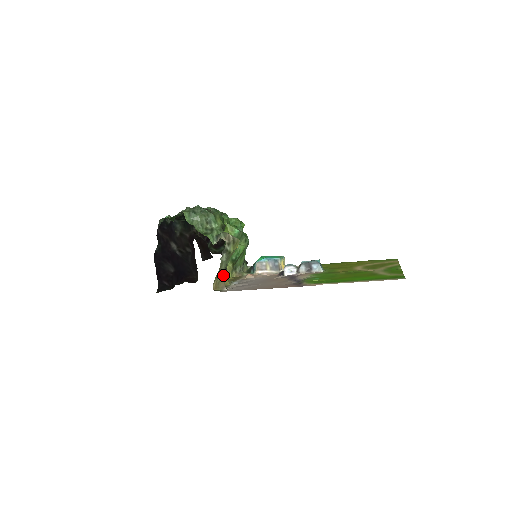
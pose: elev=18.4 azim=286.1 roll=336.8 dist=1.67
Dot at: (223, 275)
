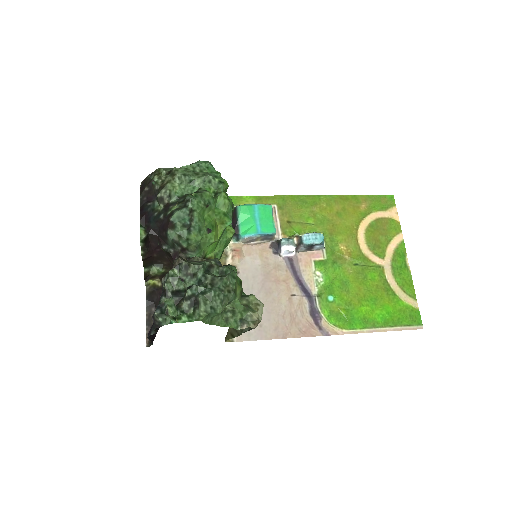
Dot at: occluded
